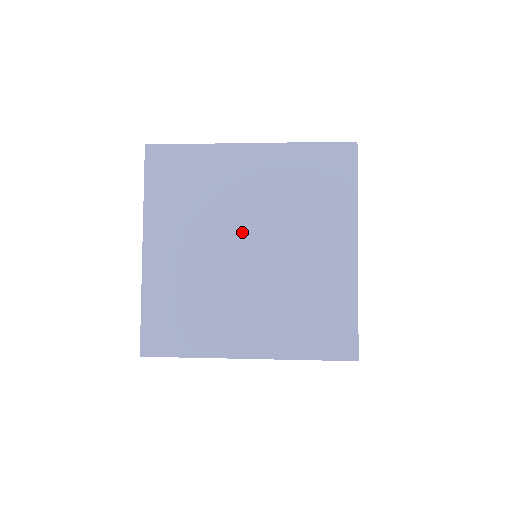
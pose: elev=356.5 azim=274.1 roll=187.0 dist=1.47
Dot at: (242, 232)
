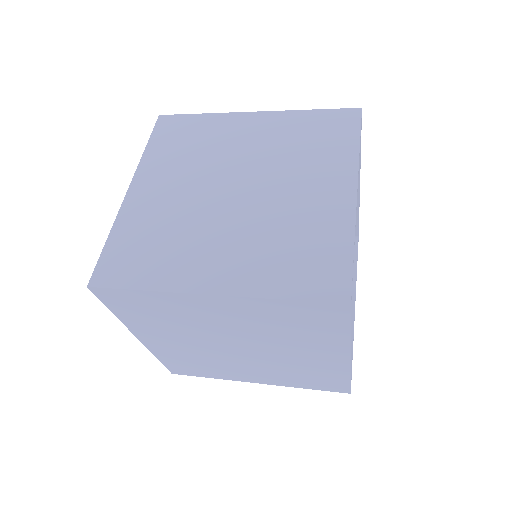
Dot at: (232, 176)
